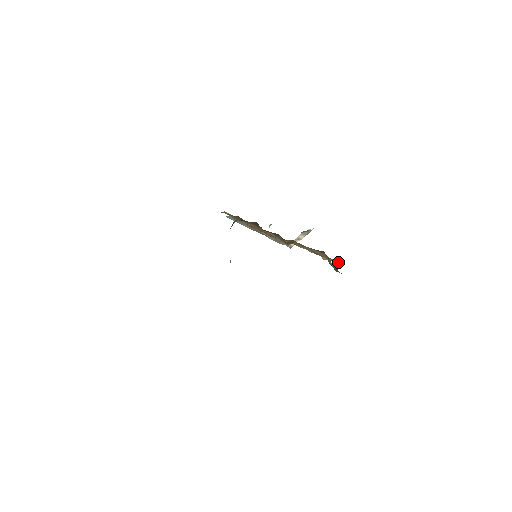
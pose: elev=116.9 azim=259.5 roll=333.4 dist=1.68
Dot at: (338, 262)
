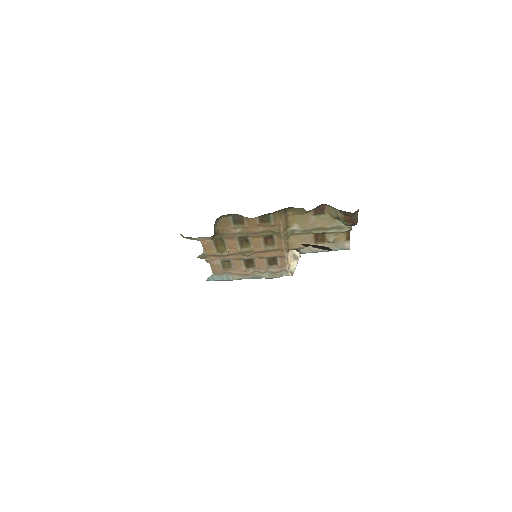
Dot at: (347, 237)
